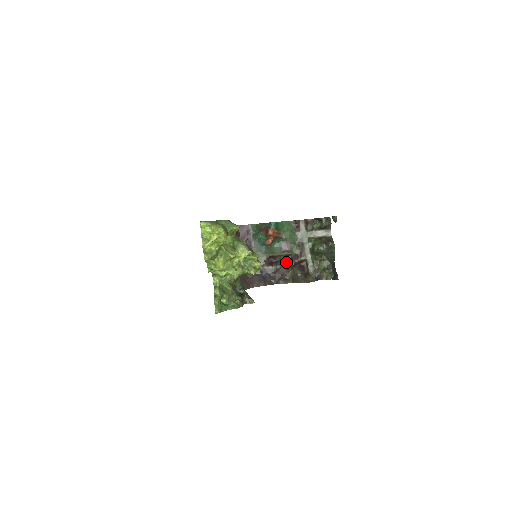
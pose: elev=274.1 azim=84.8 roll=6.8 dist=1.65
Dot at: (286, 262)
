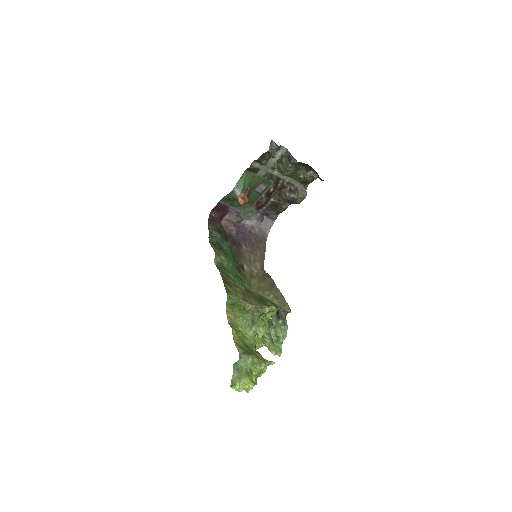
Dot at: (271, 195)
